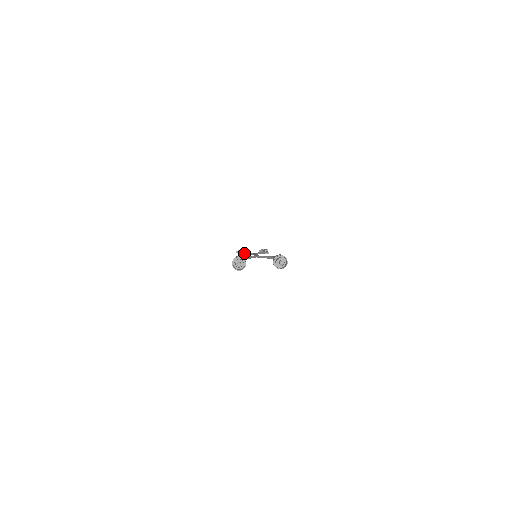
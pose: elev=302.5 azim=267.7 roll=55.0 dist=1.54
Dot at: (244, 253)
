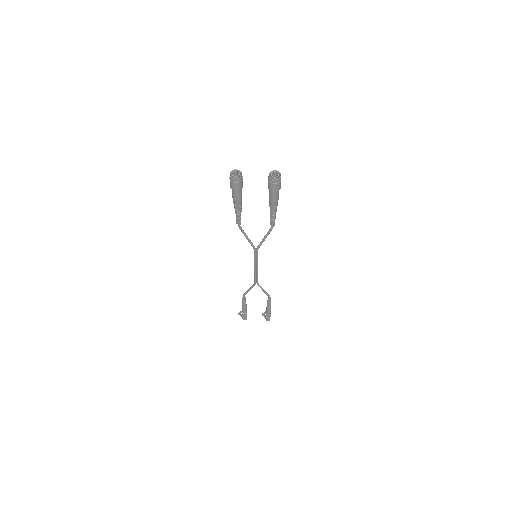
Dot at: (246, 291)
